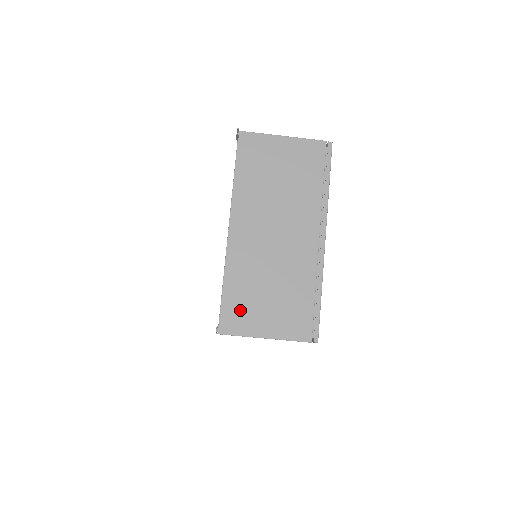
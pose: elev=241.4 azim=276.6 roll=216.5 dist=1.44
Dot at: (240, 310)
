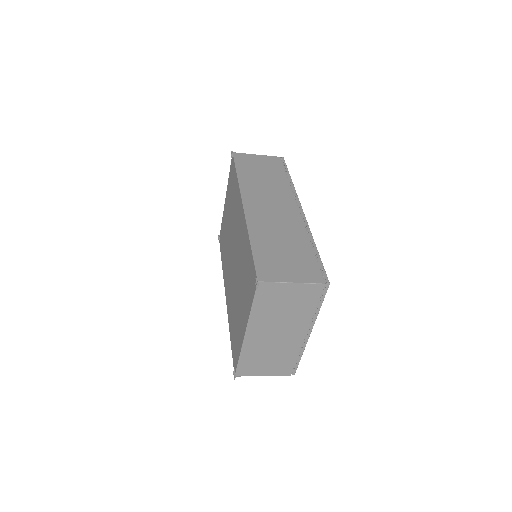
Dot at: (249, 367)
